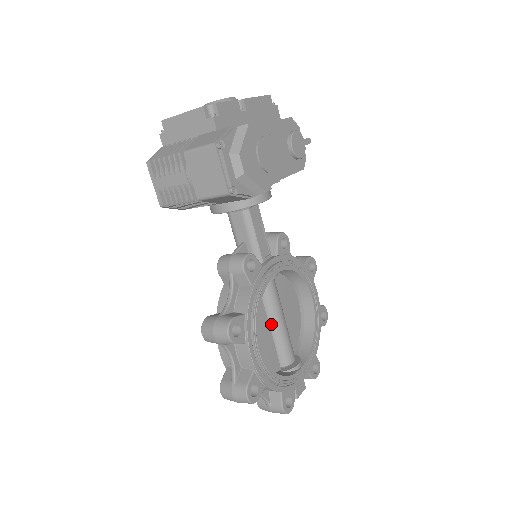
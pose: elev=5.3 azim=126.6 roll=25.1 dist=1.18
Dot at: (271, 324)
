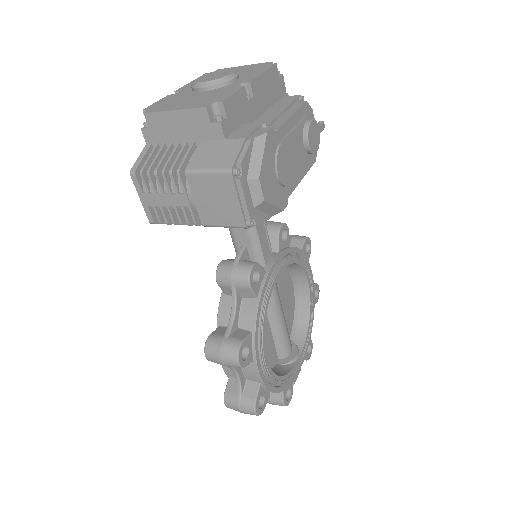
Dot at: (271, 323)
